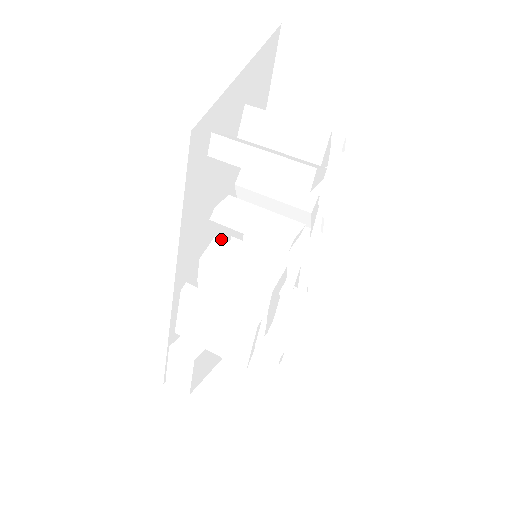
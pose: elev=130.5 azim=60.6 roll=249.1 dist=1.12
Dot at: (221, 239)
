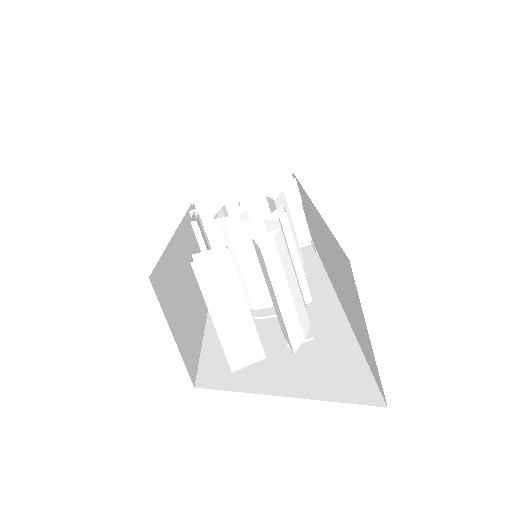
Dot at: occluded
